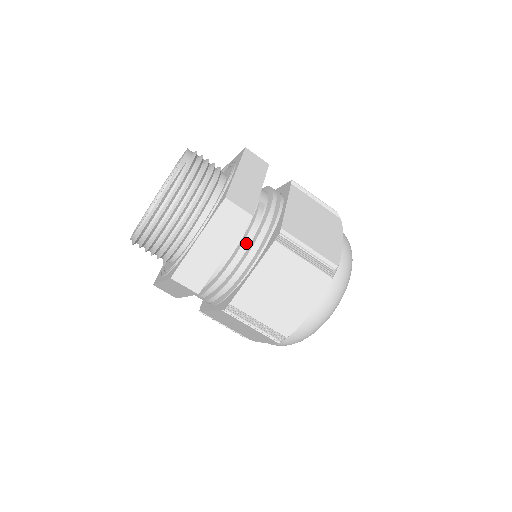
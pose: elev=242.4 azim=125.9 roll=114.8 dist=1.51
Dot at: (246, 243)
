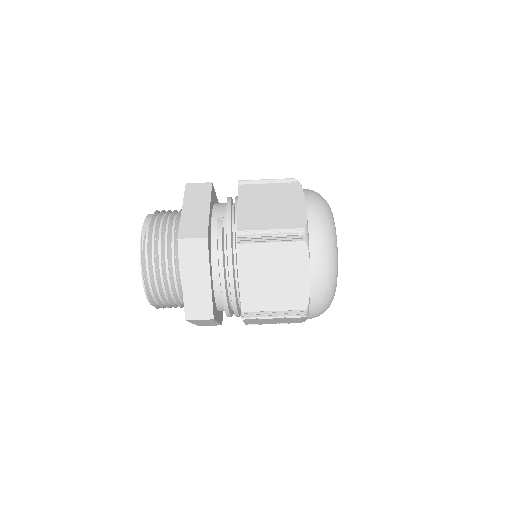
Dot at: (221, 259)
